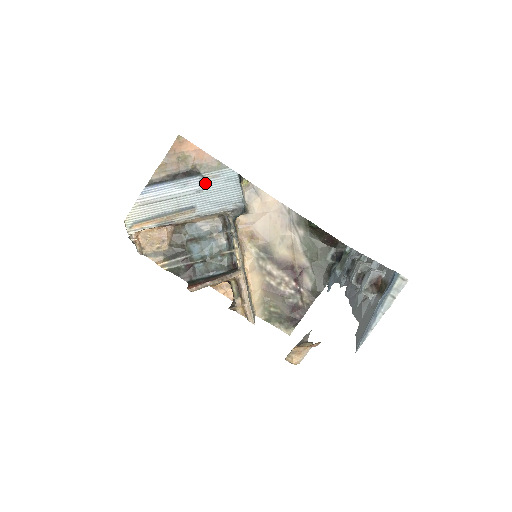
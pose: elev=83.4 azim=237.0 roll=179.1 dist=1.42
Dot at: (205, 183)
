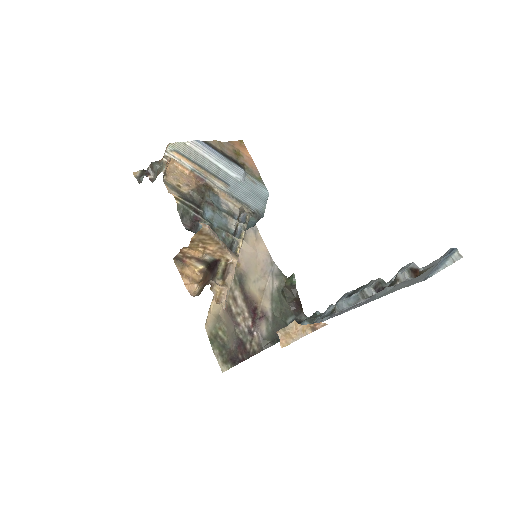
Dot at: (245, 179)
